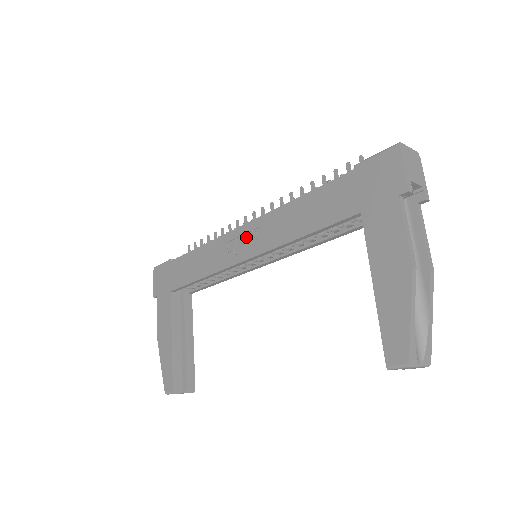
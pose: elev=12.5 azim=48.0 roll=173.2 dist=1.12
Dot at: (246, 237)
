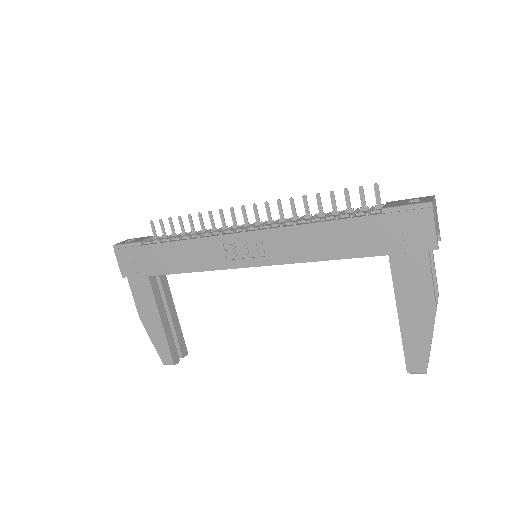
Dot at: (249, 245)
